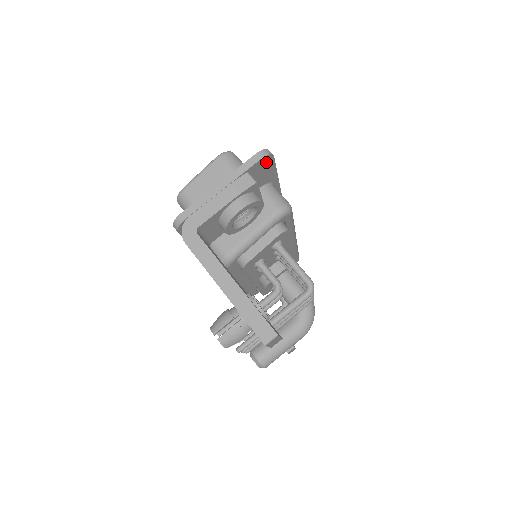
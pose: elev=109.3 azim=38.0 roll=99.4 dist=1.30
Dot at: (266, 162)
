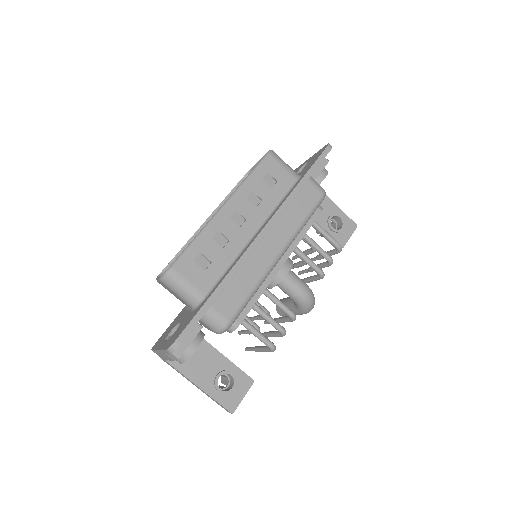
Dot at: occluded
